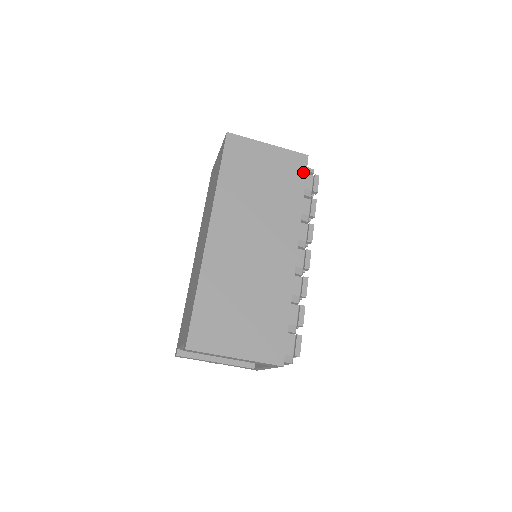
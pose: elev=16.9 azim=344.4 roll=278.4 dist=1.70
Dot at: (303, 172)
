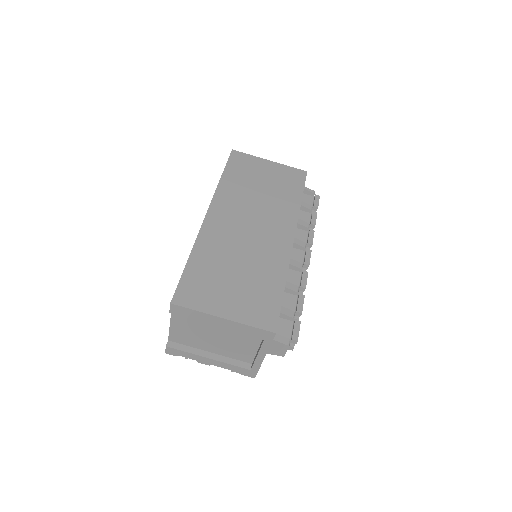
Dot at: (302, 182)
